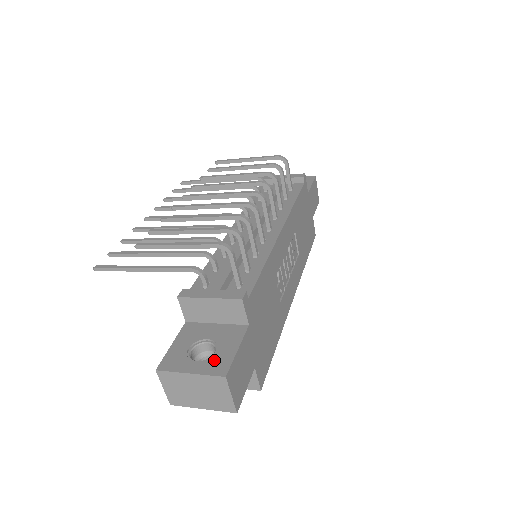
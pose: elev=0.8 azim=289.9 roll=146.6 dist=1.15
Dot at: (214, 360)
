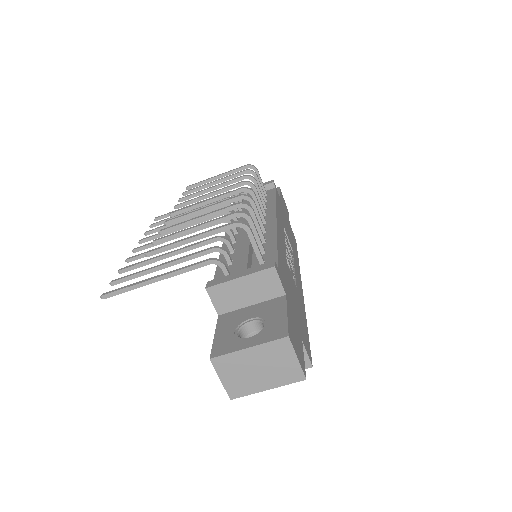
Dot at: (268, 329)
